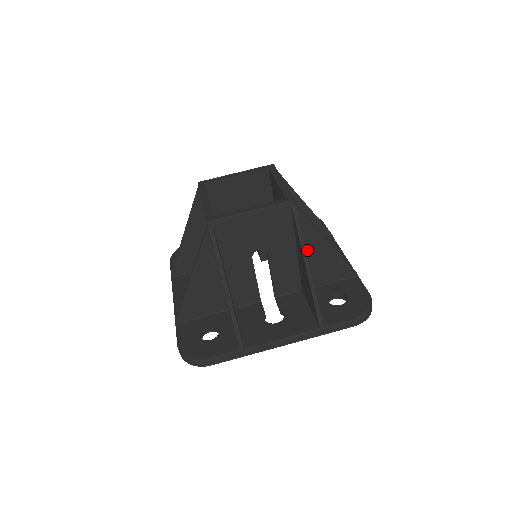
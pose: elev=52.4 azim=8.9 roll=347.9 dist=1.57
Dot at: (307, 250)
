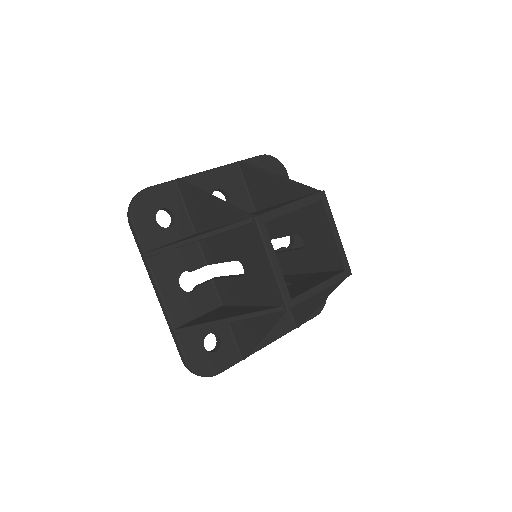
Dot at: occluded
